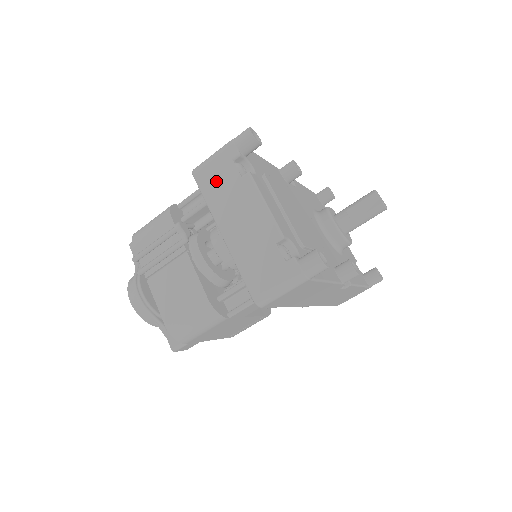
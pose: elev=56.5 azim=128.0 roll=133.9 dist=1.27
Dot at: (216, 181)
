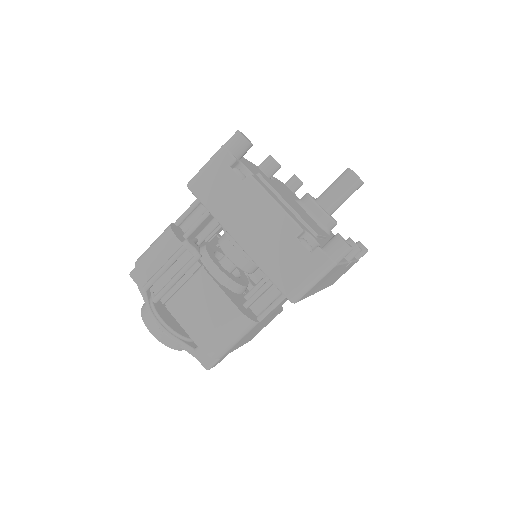
Dot at: (217, 190)
